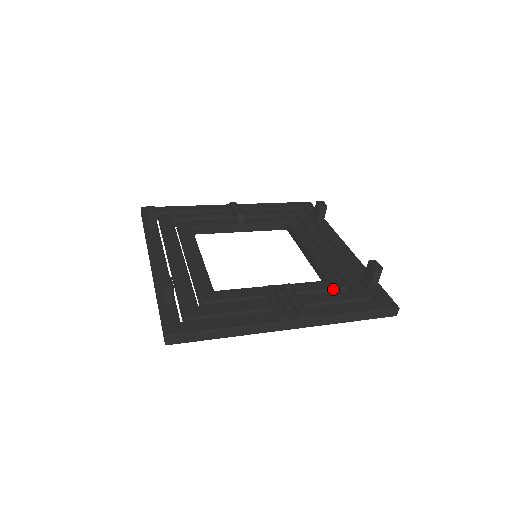
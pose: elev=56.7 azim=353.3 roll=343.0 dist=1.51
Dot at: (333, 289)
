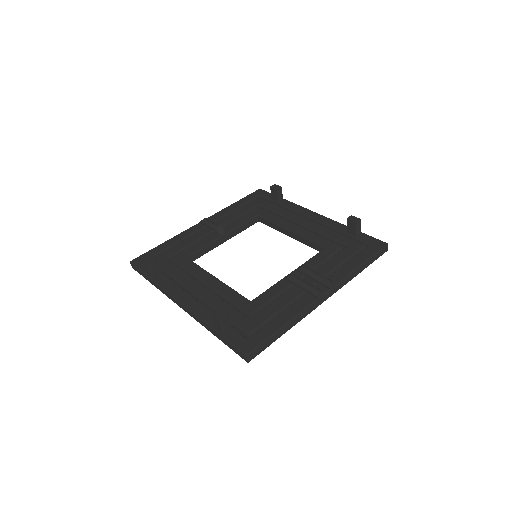
Dot at: (333, 253)
